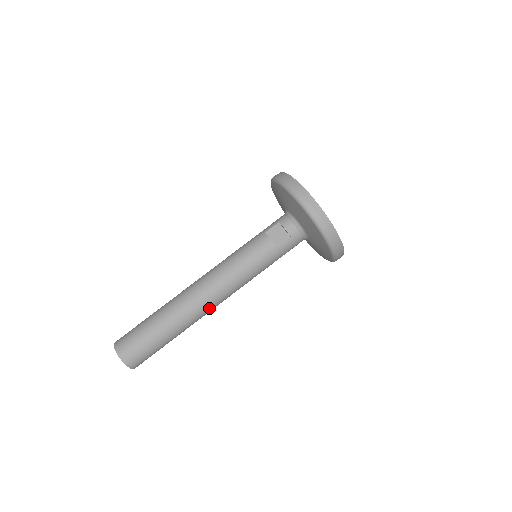
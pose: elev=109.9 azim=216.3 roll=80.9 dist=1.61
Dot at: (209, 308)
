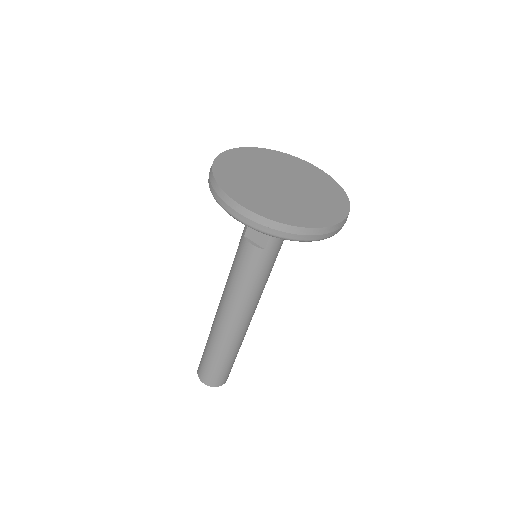
Dot at: (245, 324)
